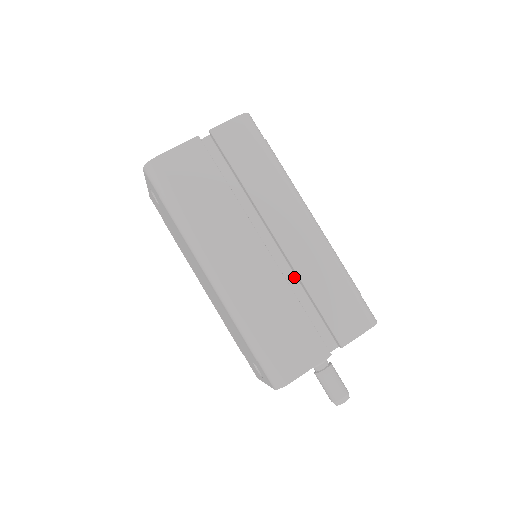
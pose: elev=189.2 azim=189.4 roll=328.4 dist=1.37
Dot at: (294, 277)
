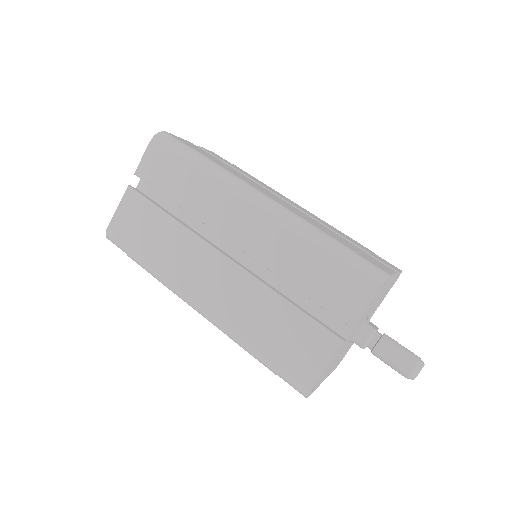
Dot at: occluded
